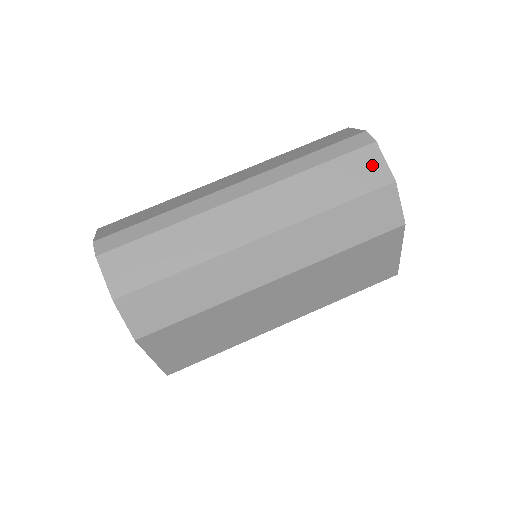
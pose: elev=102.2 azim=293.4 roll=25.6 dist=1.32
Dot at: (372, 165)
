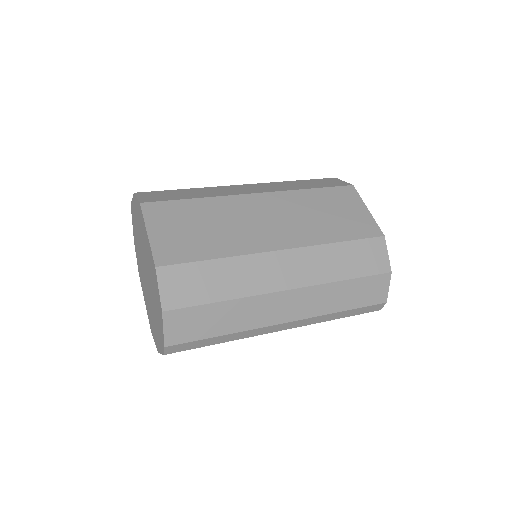
Dot at: occluded
